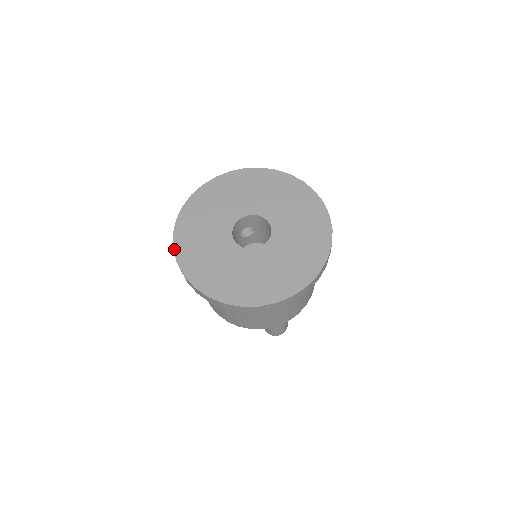
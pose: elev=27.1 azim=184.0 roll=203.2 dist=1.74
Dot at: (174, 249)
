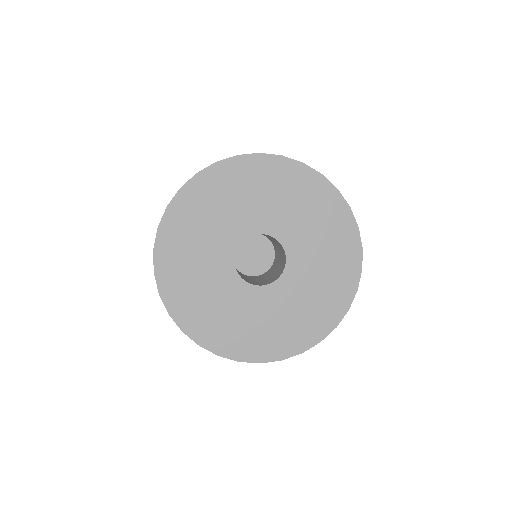
Dot at: (201, 346)
